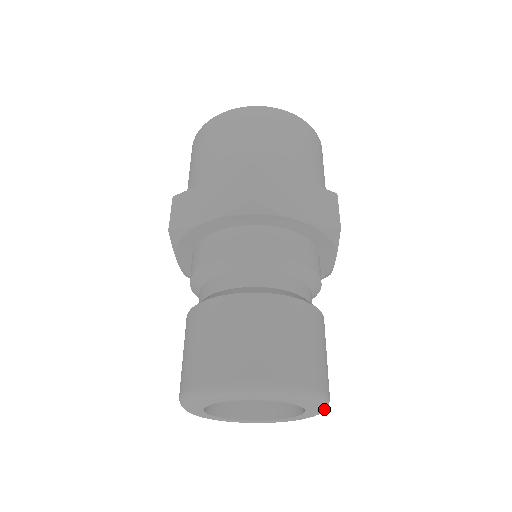
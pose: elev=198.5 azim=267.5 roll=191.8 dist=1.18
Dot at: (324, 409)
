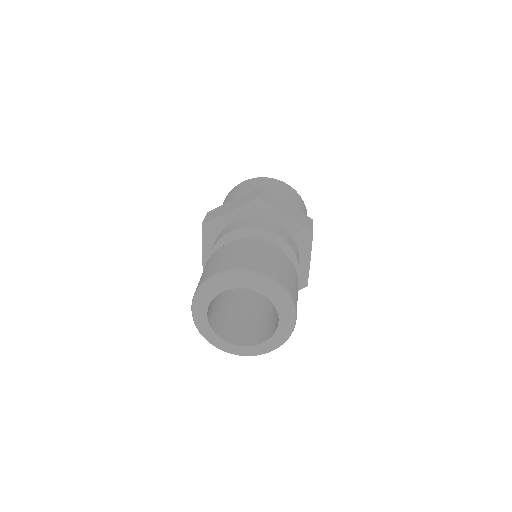
Dot at: (268, 283)
